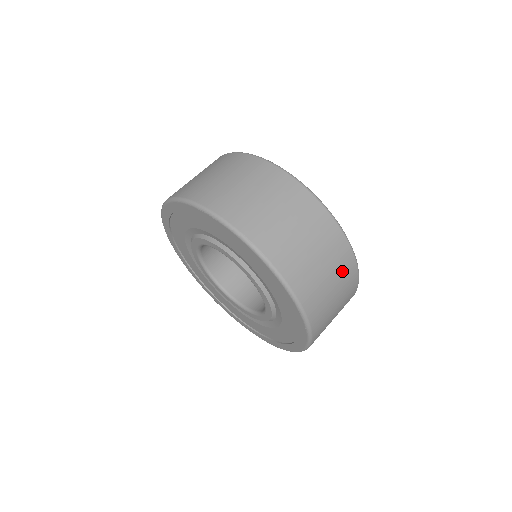
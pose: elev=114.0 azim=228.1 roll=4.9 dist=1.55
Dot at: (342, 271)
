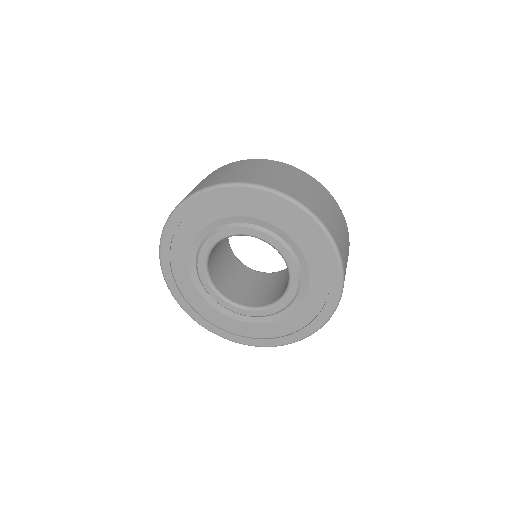
Dot at: occluded
